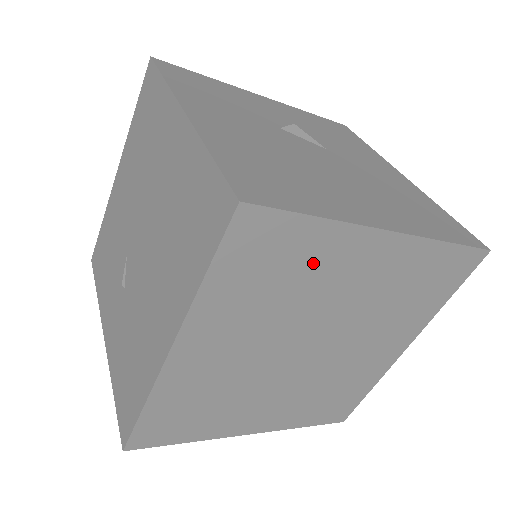
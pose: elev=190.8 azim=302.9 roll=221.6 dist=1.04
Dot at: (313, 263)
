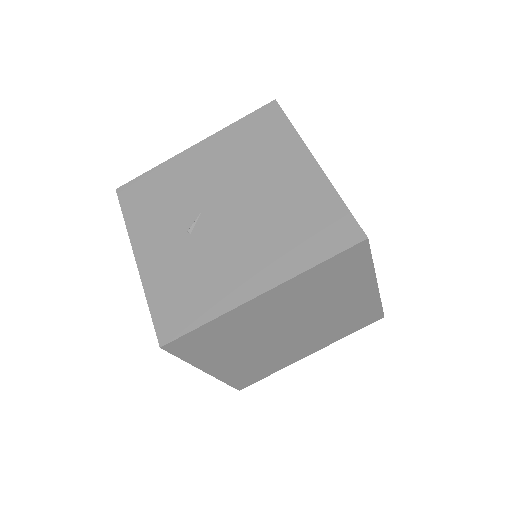
Dot at: (347, 282)
